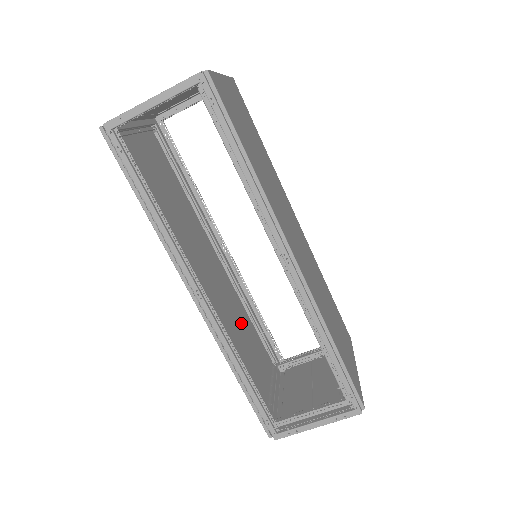
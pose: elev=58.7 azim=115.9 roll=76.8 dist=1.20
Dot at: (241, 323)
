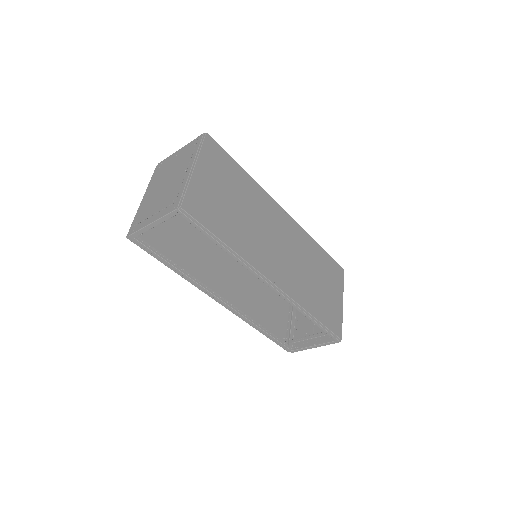
Dot at: (260, 281)
